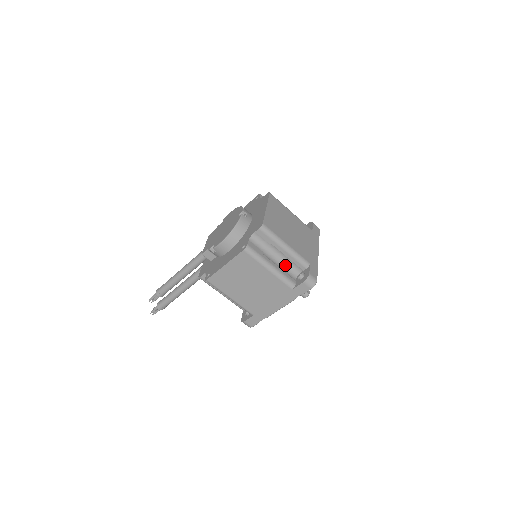
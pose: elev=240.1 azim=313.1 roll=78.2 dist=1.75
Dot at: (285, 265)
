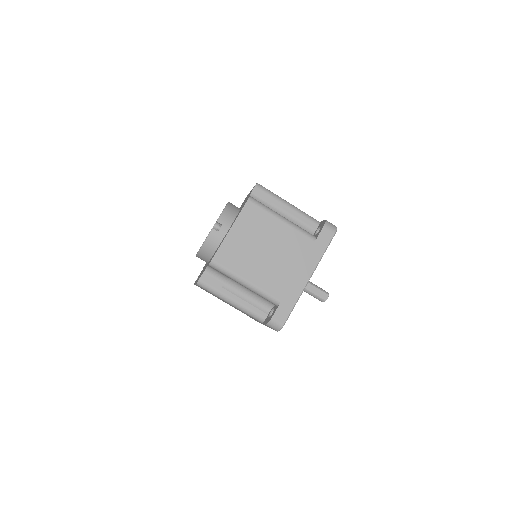
Dot at: (255, 296)
